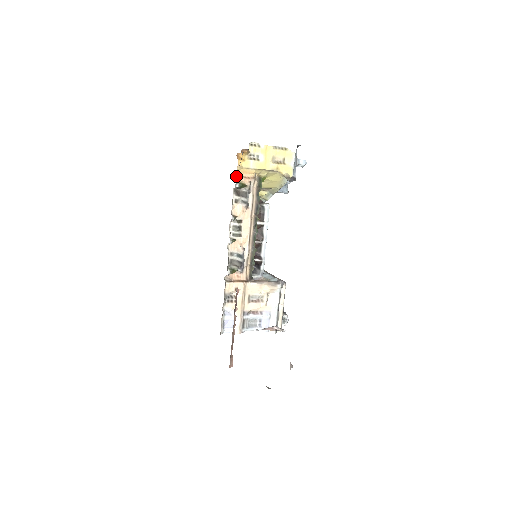
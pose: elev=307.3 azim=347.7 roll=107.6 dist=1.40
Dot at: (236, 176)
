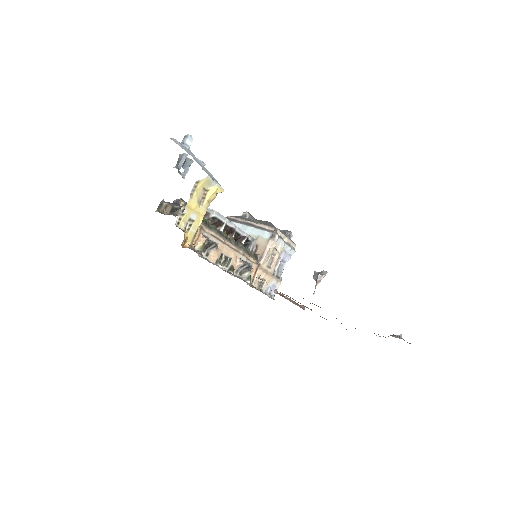
Dot at: occluded
